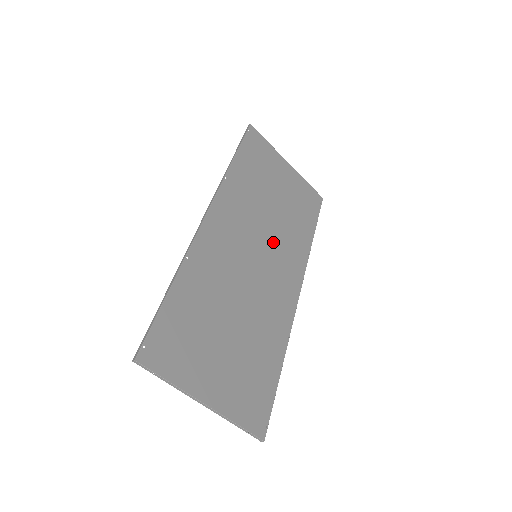
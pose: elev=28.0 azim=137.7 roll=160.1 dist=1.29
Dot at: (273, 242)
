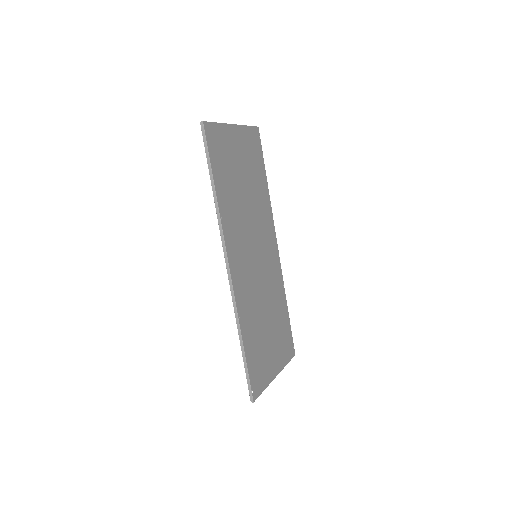
Dot at: (257, 228)
